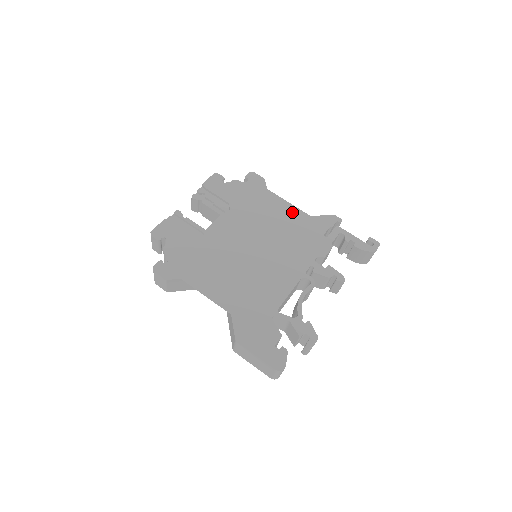
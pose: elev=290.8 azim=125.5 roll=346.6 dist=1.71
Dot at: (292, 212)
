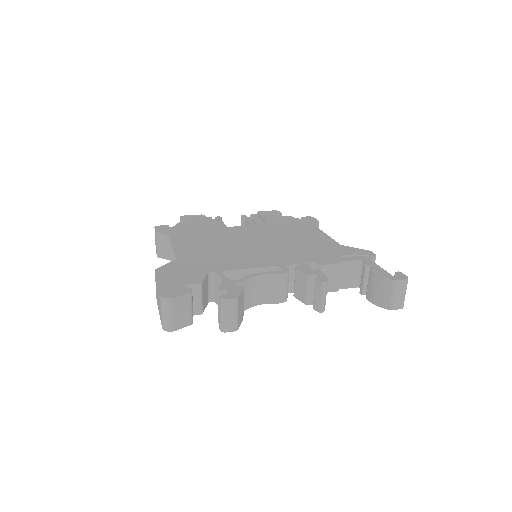
Dot at: (322, 238)
